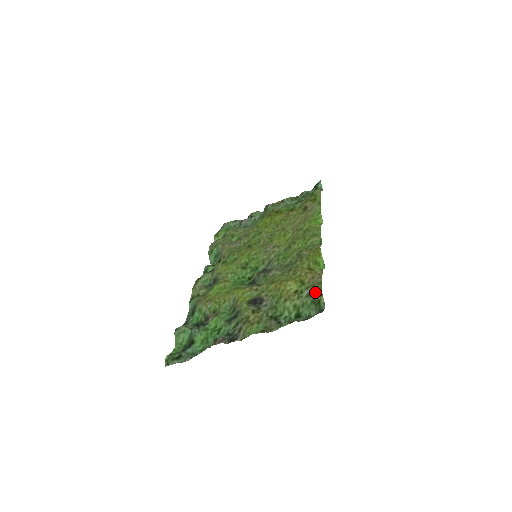
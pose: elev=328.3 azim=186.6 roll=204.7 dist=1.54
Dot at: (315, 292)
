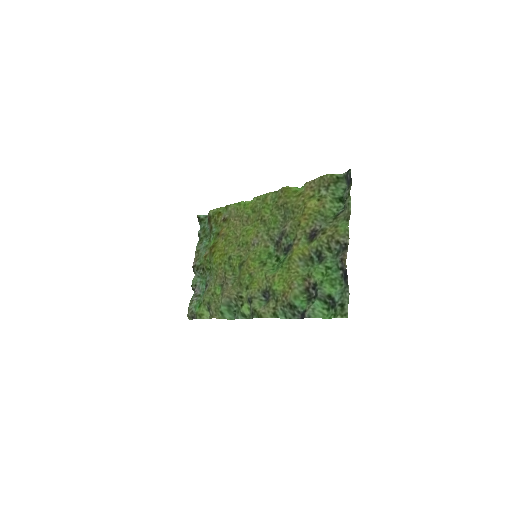
Dot at: (329, 180)
